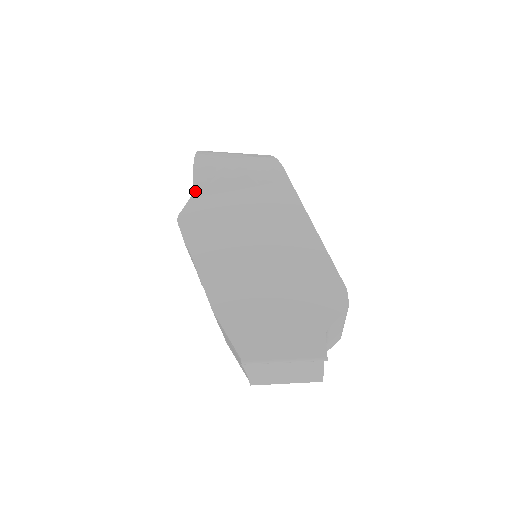
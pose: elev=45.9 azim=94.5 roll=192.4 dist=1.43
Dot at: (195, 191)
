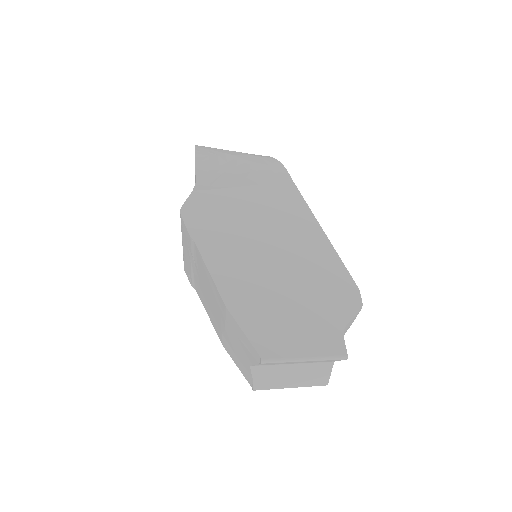
Dot at: (198, 184)
